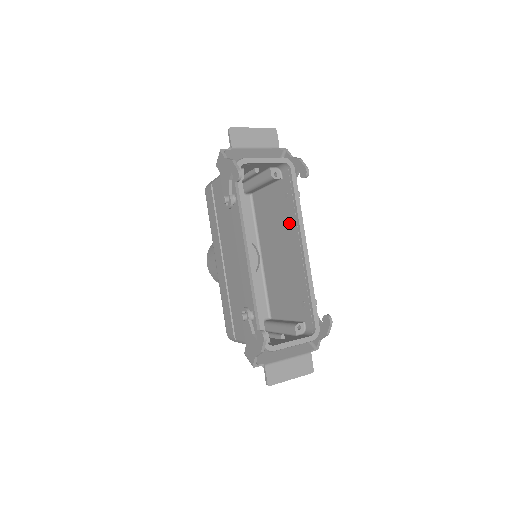
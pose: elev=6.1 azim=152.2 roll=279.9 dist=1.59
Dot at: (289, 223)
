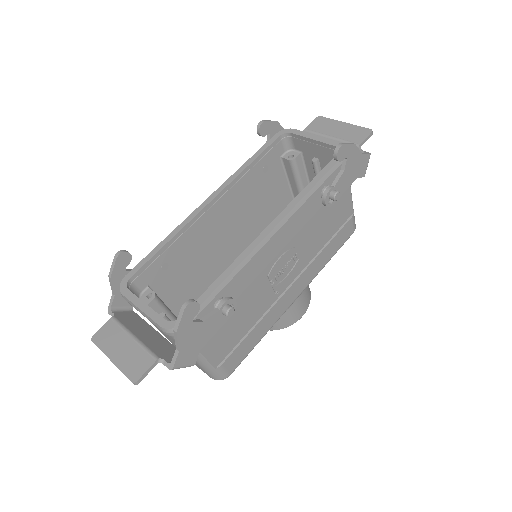
Dot at: occluded
